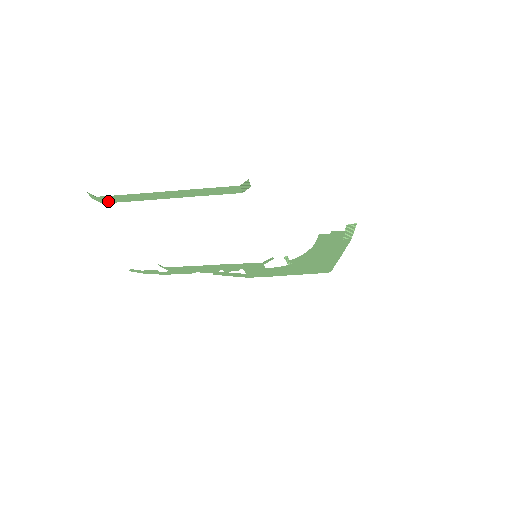
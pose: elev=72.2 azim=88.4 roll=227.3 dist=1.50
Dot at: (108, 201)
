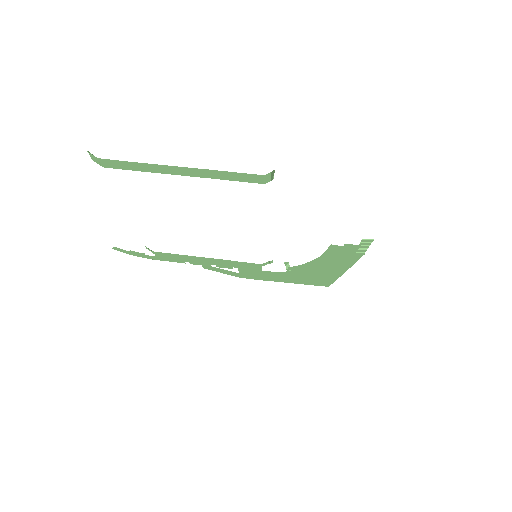
Dot at: (110, 166)
